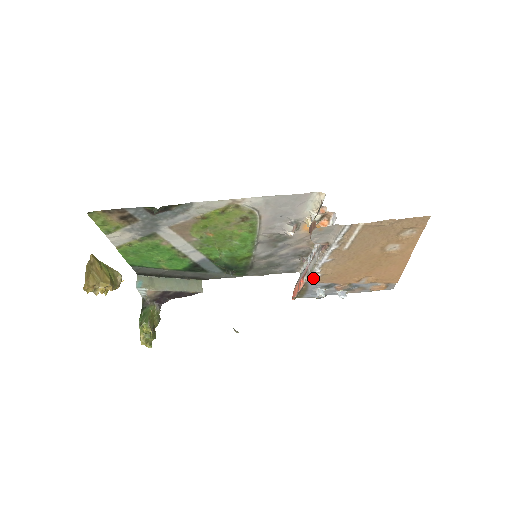
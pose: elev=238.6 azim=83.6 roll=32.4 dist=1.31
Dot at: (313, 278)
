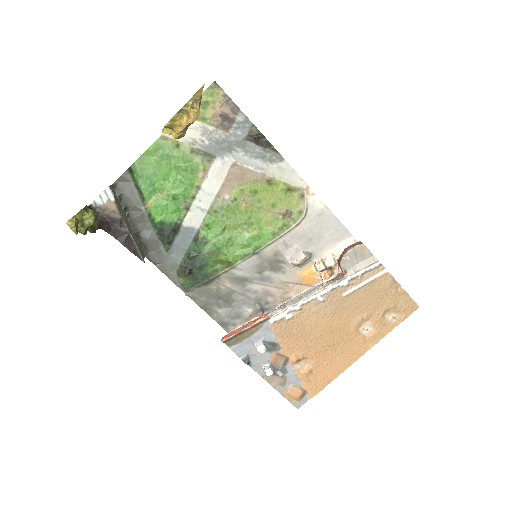
Dot at: (281, 316)
